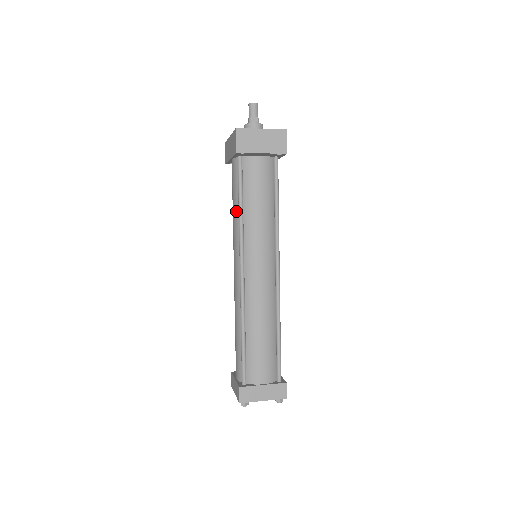
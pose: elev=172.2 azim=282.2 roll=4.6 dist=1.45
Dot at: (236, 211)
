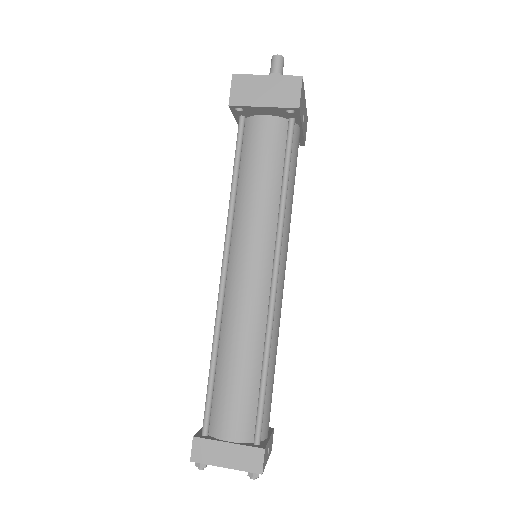
Dot at: occluded
